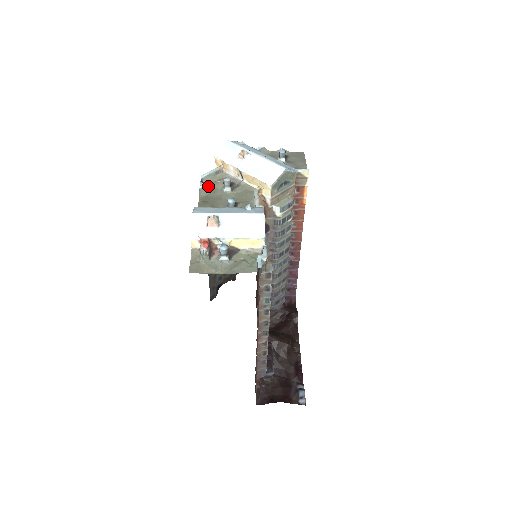
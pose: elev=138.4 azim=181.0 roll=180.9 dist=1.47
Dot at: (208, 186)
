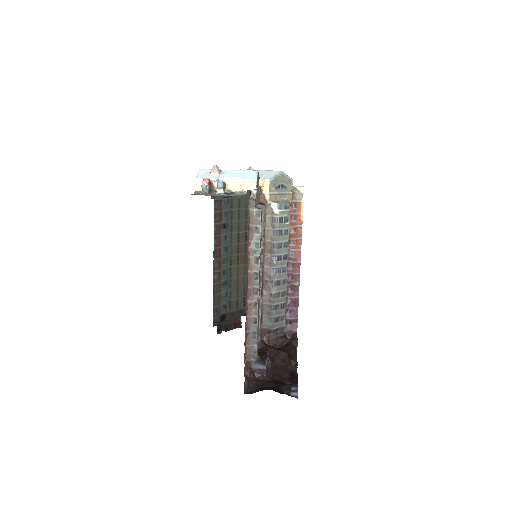
Dot at: occluded
